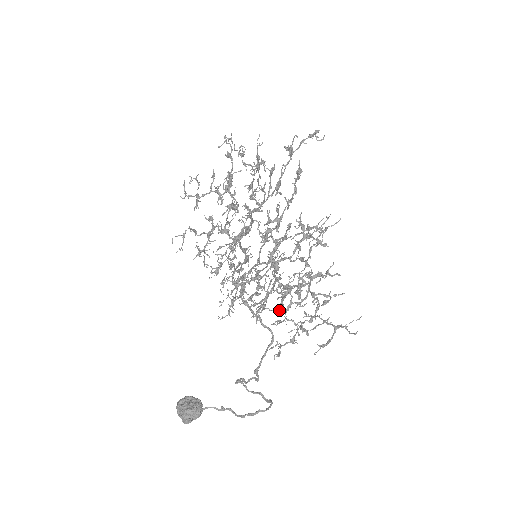
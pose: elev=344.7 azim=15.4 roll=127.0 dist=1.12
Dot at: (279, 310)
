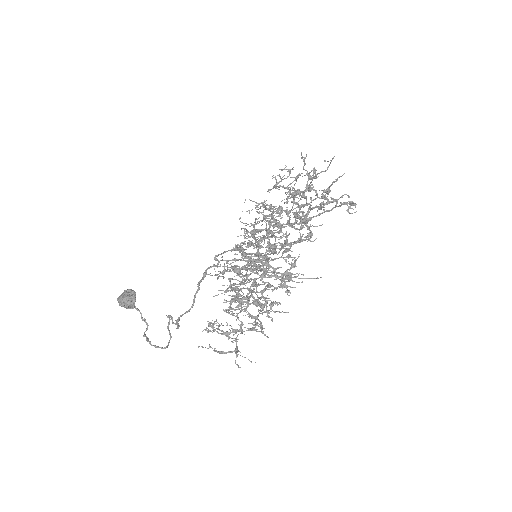
Dot at: (226, 302)
